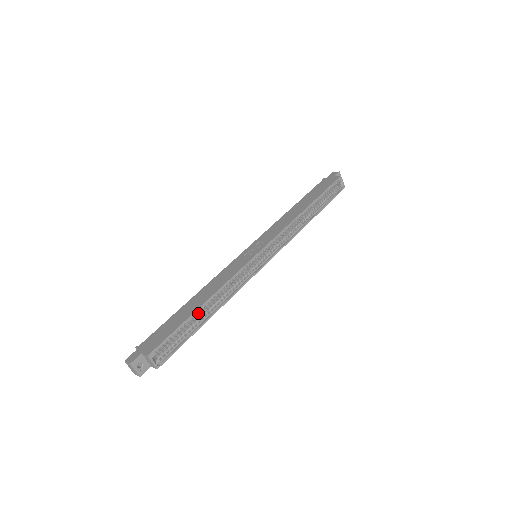
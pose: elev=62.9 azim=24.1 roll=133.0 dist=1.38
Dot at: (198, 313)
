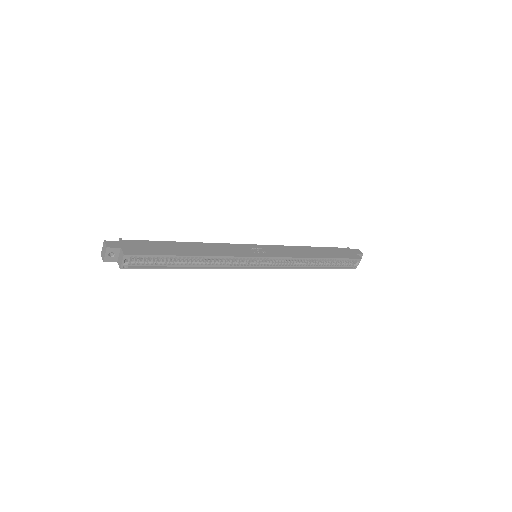
Dot at: occluded
